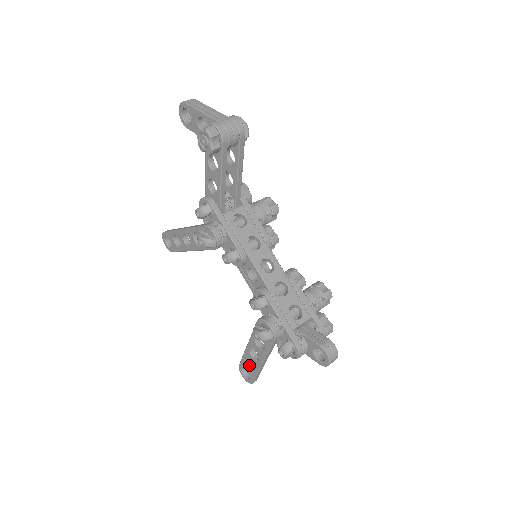
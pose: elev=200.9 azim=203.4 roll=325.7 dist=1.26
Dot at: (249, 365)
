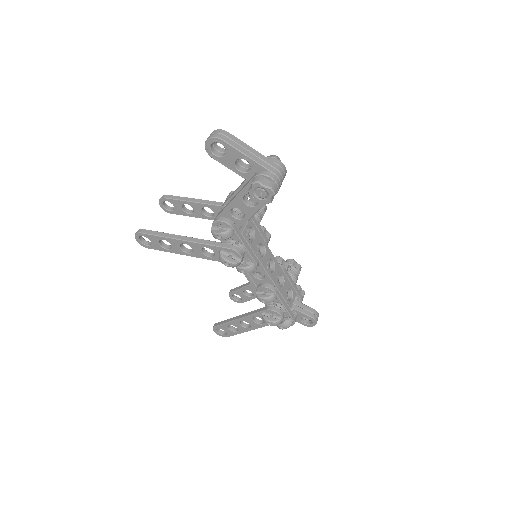
Dot at: (229, 327)
